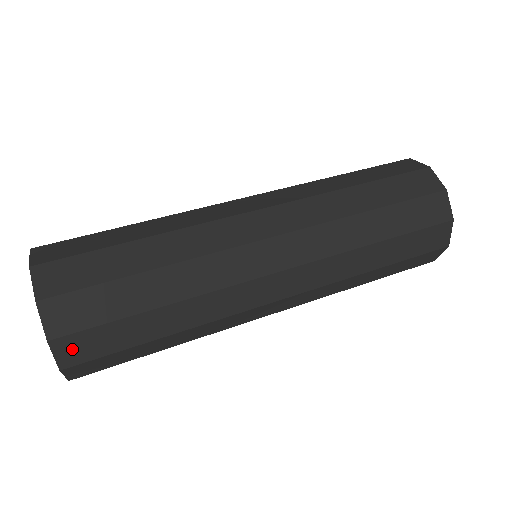
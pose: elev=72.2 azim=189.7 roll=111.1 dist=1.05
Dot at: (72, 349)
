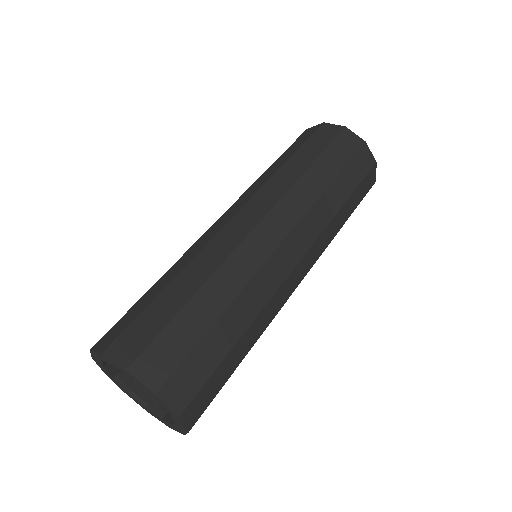
Dot at: (151, 368)
